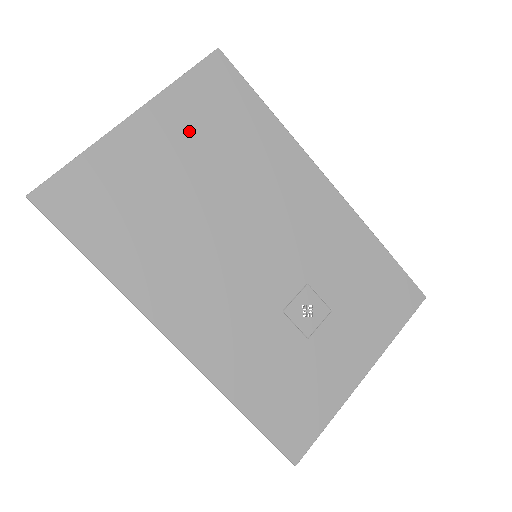
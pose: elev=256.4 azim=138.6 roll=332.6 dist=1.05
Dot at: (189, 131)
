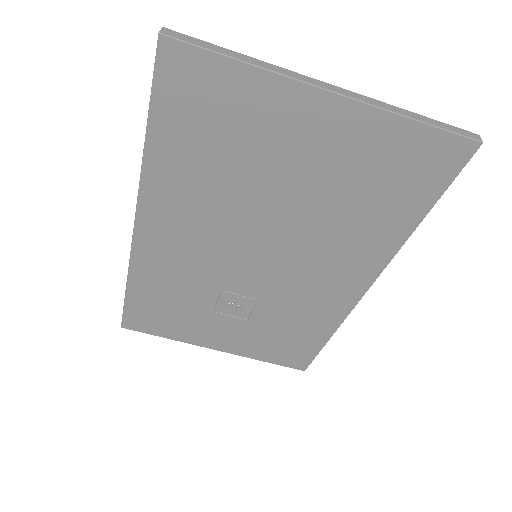
Dot at: (348, 158)
